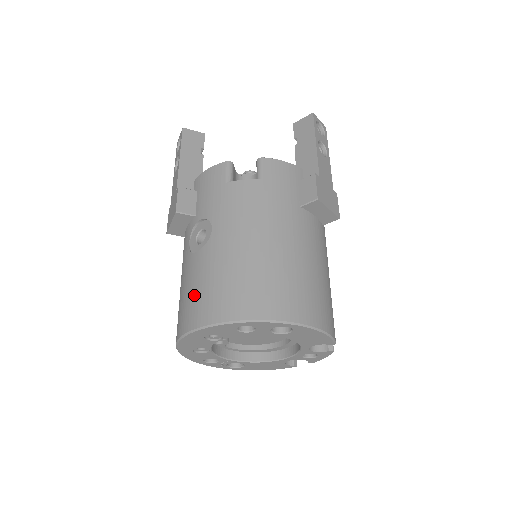
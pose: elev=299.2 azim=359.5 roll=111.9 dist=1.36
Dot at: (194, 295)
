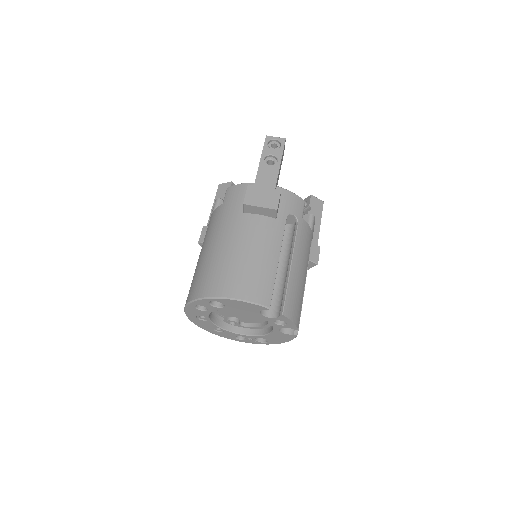
Dot at: occluded
